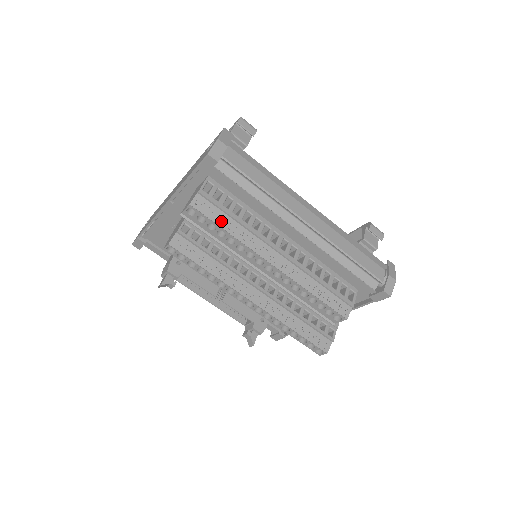
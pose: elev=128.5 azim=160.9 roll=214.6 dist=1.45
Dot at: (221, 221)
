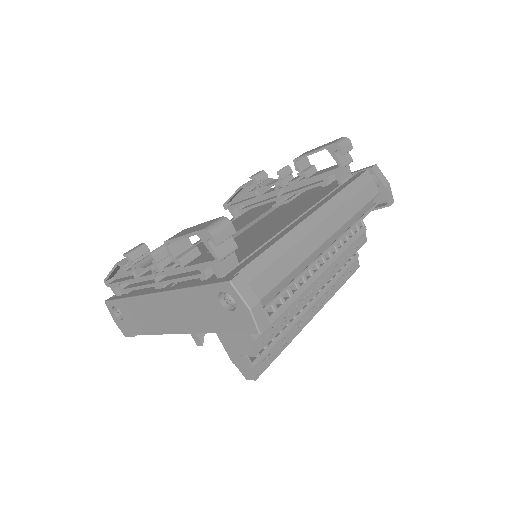
Dot at: (278, 326)
